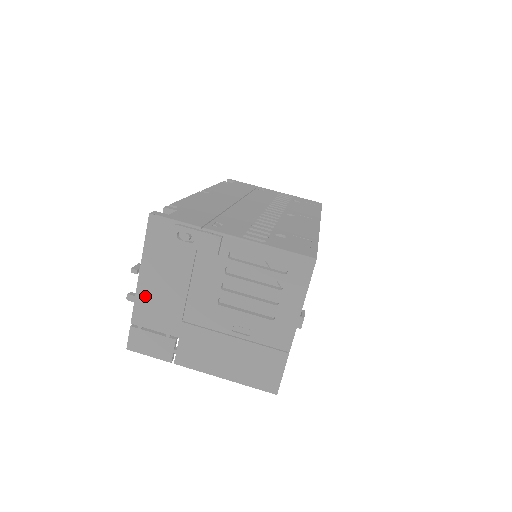
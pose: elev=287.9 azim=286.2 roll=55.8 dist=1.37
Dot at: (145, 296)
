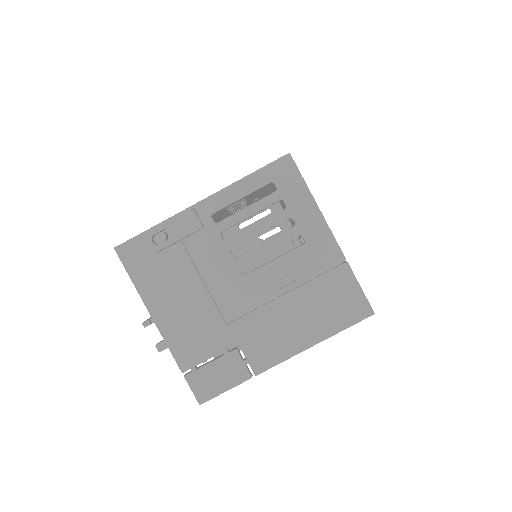
Dot at: (173, 332)
